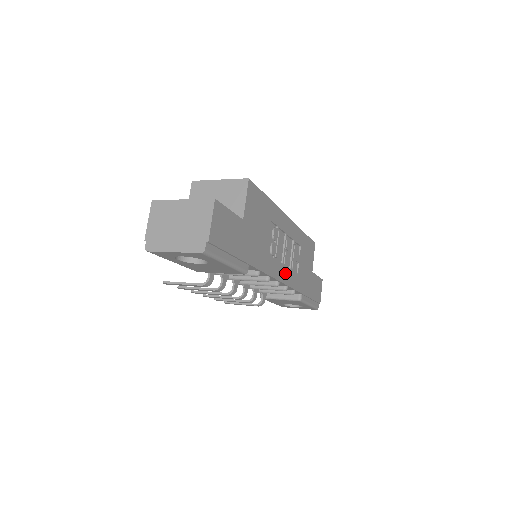
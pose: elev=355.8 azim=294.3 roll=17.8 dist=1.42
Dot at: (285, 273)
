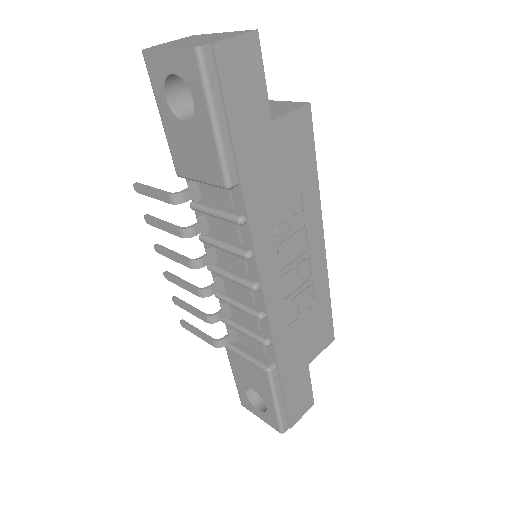
Dot at: (275, 290)
